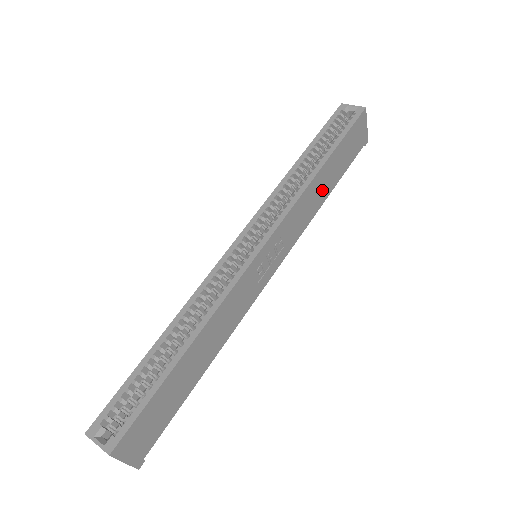
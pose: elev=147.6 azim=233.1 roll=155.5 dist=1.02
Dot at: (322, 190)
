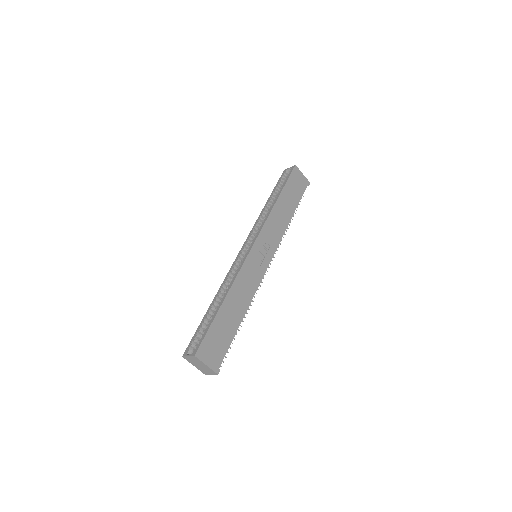
Dot at: (285, 213)
